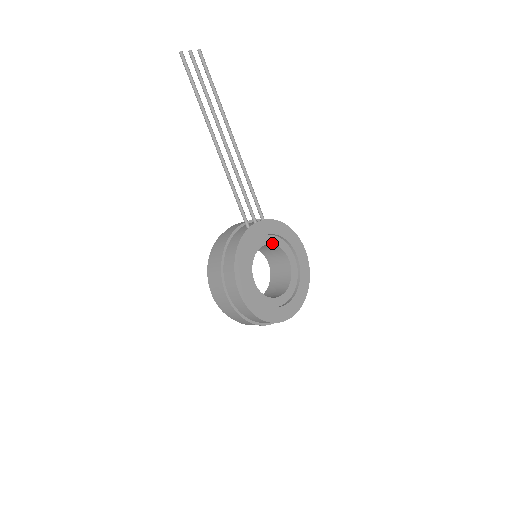
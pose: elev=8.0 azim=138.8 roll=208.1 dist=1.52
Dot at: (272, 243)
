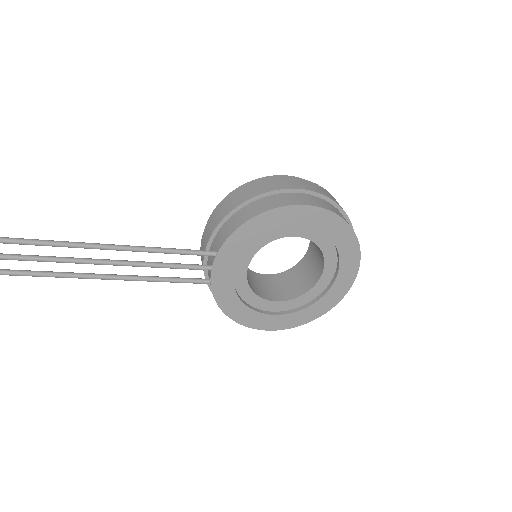
Dot at: (255, 252)
